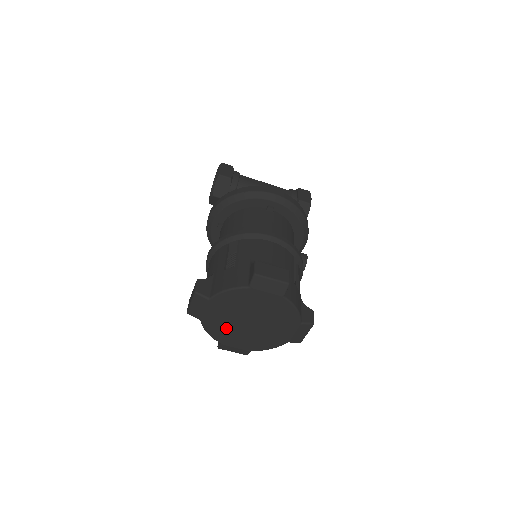
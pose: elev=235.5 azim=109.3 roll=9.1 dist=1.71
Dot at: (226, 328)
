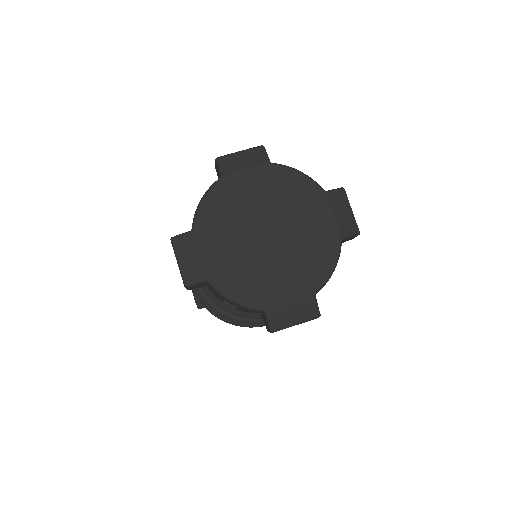
Dot at: (248, 271)
